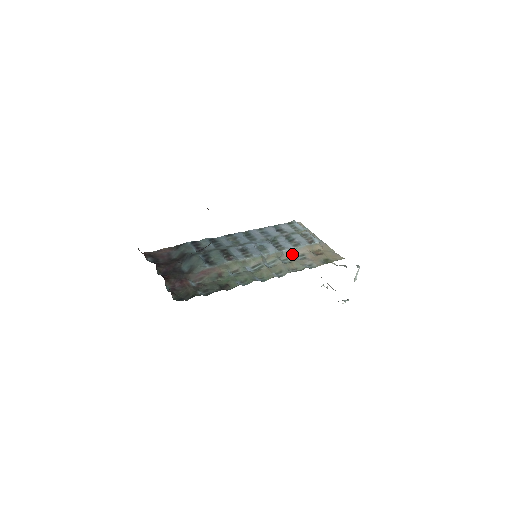
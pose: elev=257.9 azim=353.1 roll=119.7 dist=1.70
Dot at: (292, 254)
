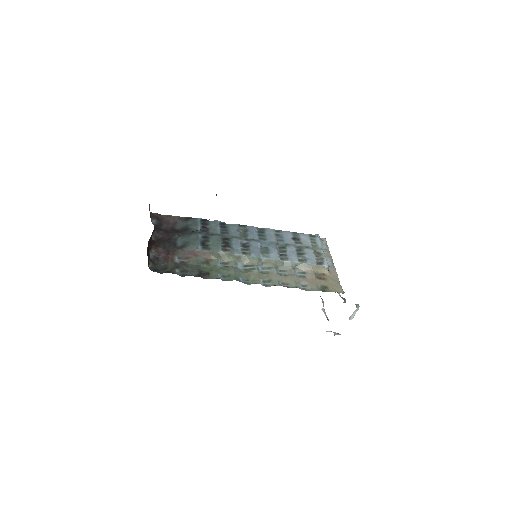
Dot at: (293, 268)
